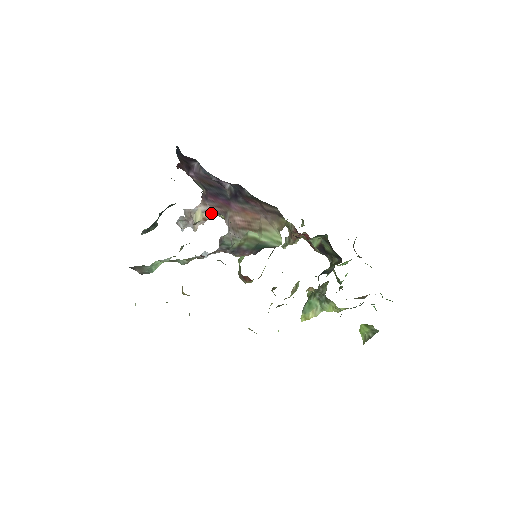
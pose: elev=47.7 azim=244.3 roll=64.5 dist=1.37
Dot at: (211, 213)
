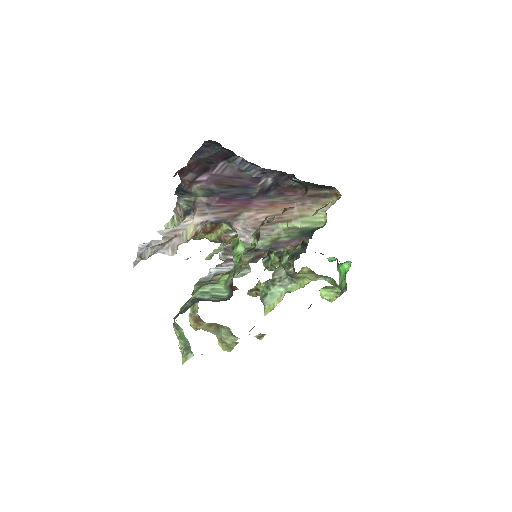
Dot at: occluded
